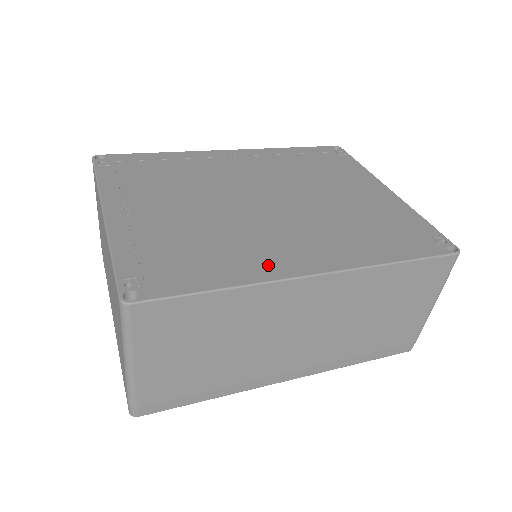
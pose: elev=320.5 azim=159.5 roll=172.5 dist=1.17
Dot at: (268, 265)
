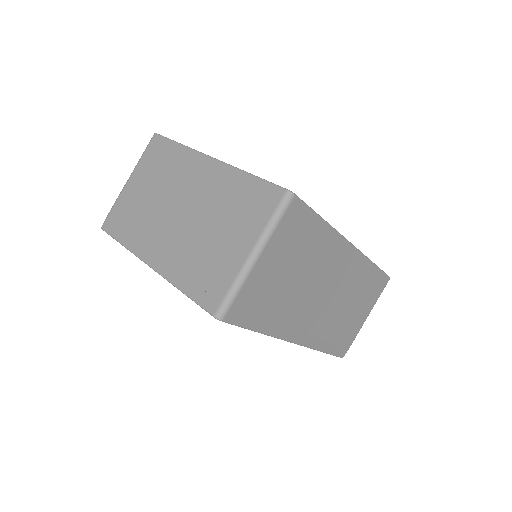
Dot at: occluded
